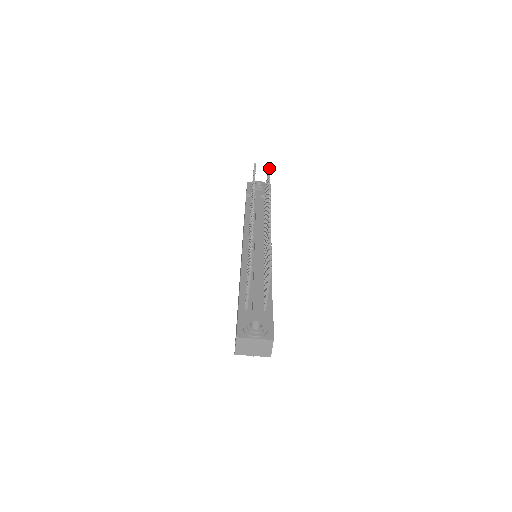
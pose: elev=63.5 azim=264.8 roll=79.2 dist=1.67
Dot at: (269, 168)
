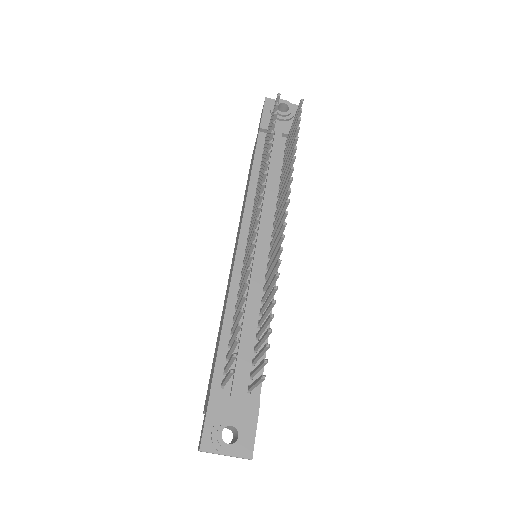
Dot at: (301, 109)
